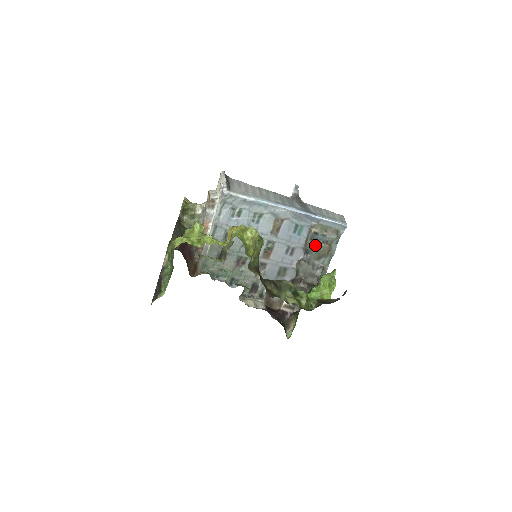
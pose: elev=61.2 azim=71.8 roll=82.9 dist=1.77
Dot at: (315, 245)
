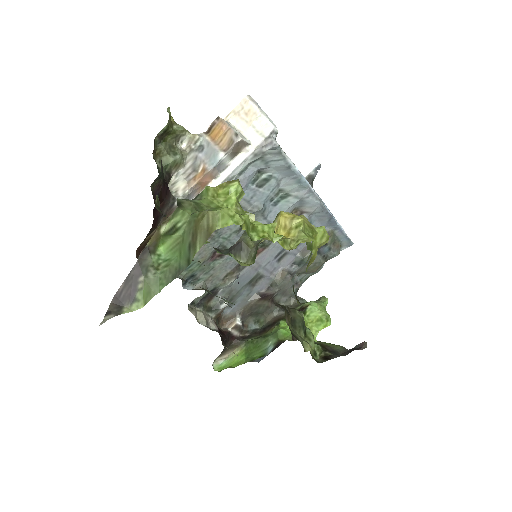
Dot at: (315, 258)
